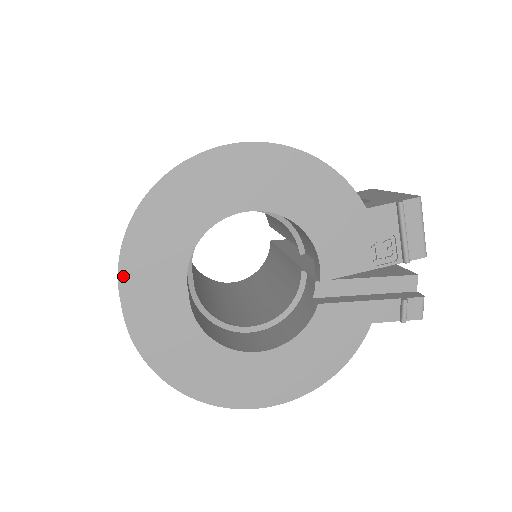
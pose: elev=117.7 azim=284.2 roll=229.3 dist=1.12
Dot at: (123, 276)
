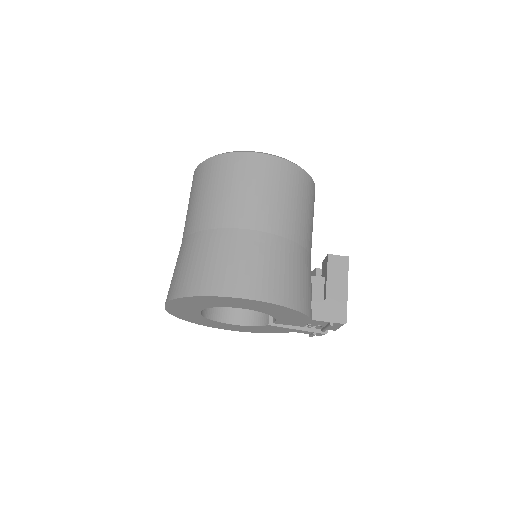
Dot at: (168, 304)
